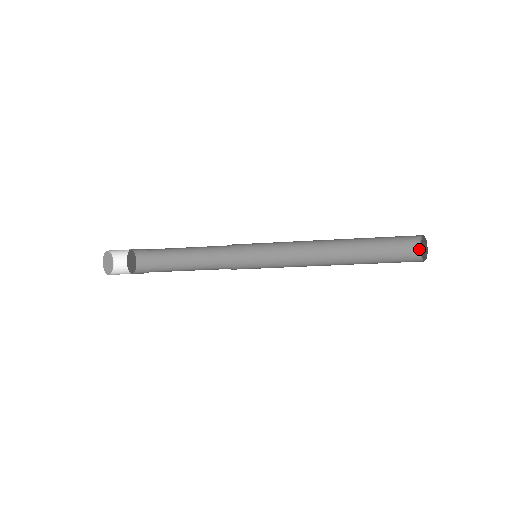
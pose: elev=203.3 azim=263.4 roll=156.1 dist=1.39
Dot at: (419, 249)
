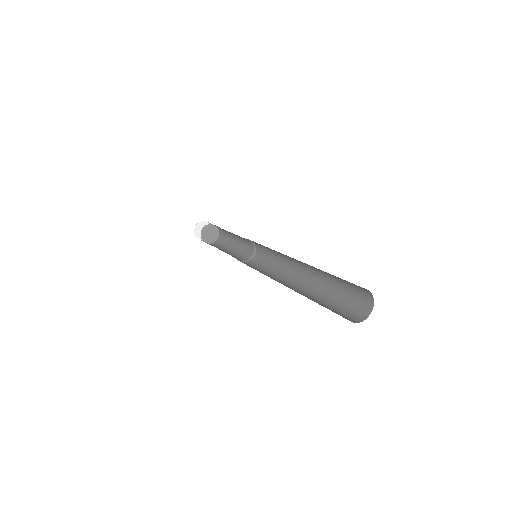
Dot at: (365, 289)
